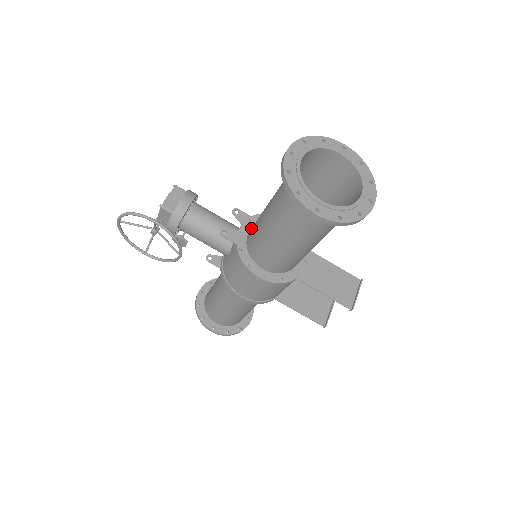
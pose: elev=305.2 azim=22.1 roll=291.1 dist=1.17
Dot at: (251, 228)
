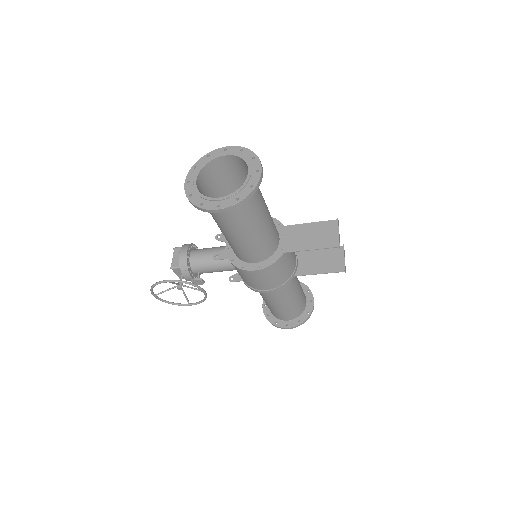
Dot at: occluded
